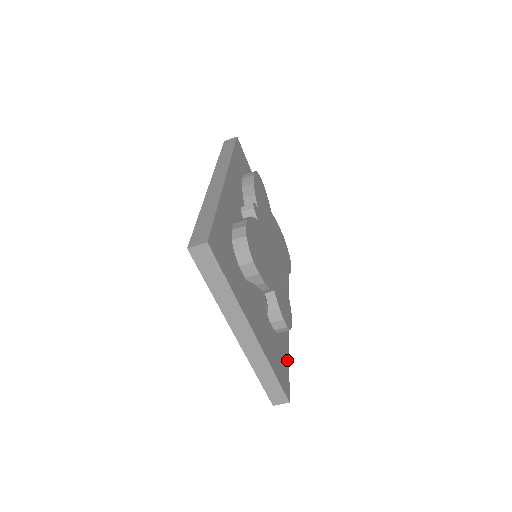
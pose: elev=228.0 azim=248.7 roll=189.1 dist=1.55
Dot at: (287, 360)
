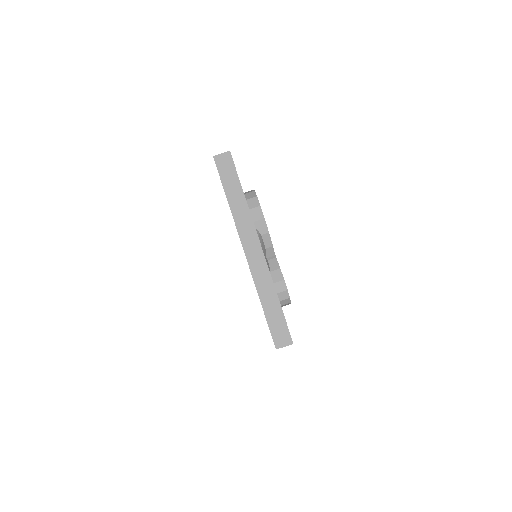
Dot at: occluded
